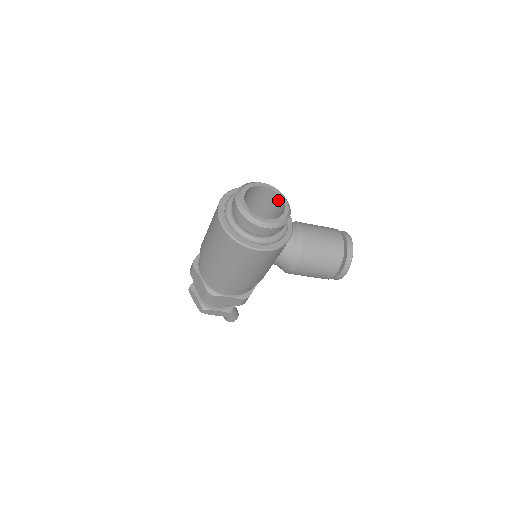
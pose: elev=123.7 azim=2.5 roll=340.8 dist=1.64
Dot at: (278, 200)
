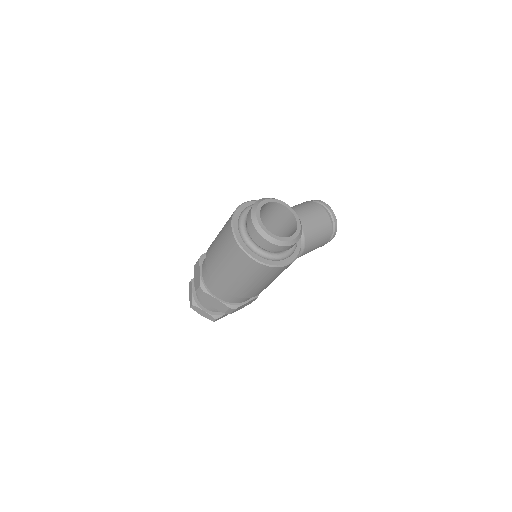
Dot at: (281, 209)
